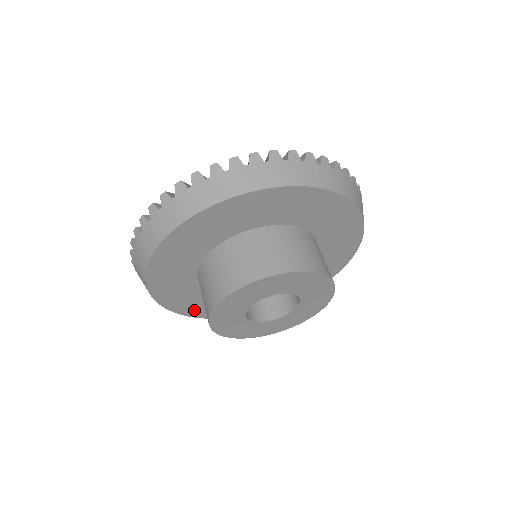
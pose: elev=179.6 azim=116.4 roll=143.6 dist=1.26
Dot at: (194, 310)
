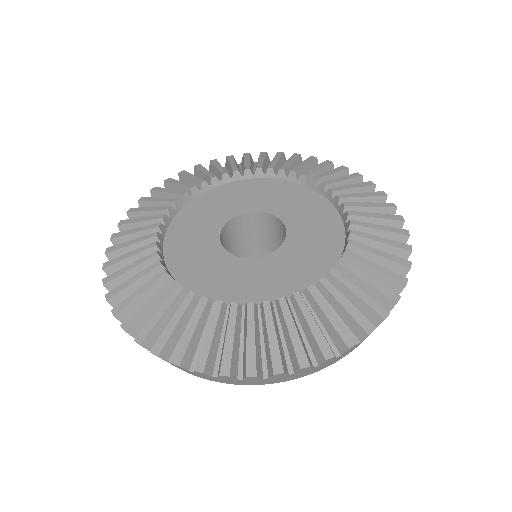
Dot at: occluded
